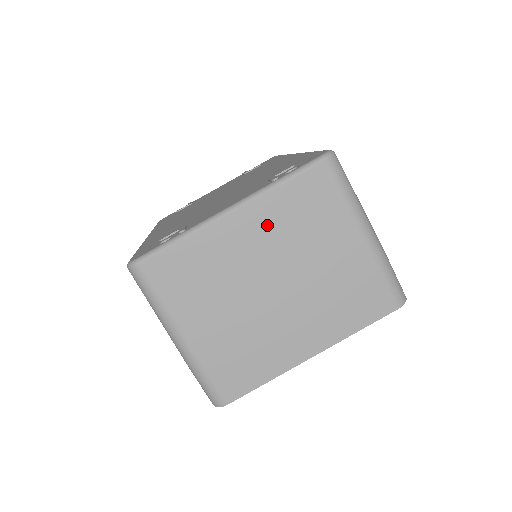
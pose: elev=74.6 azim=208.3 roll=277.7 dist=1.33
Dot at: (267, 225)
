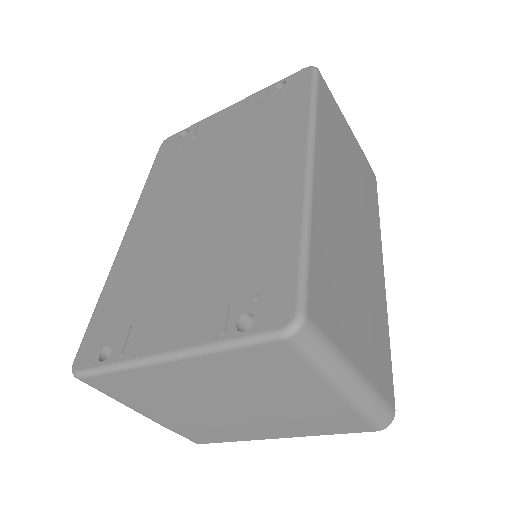
Dot at: (213, 374)
